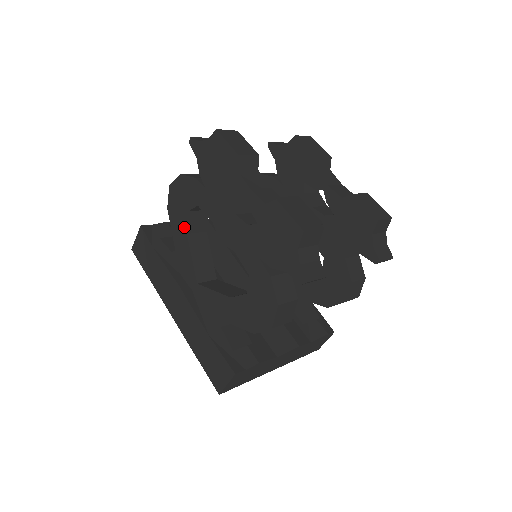
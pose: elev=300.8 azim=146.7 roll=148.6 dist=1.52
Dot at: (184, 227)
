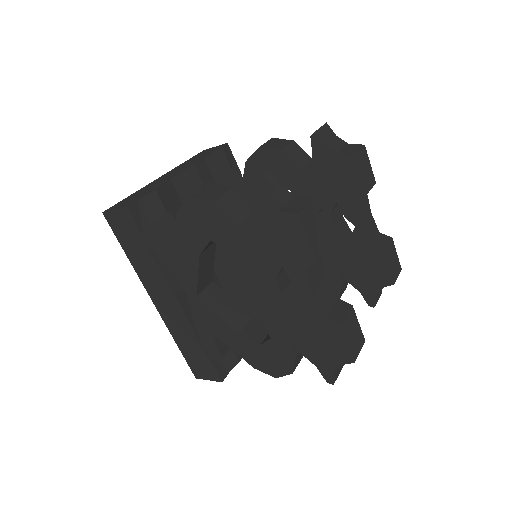
Dot at: (198, 247)
